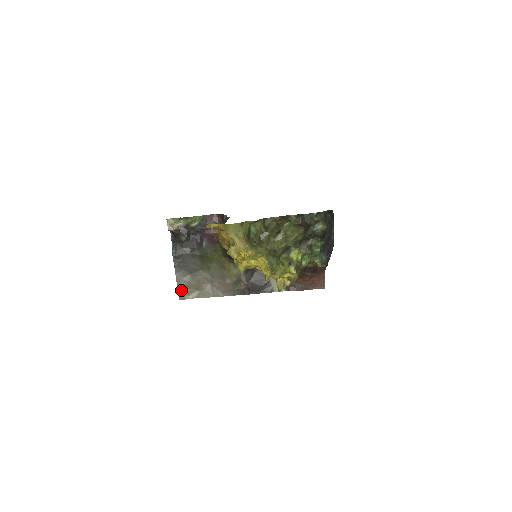
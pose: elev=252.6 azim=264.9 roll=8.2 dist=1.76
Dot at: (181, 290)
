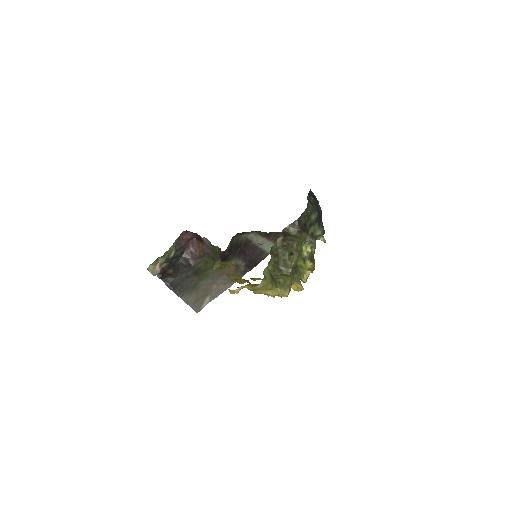
Dot at: (194, 306)
